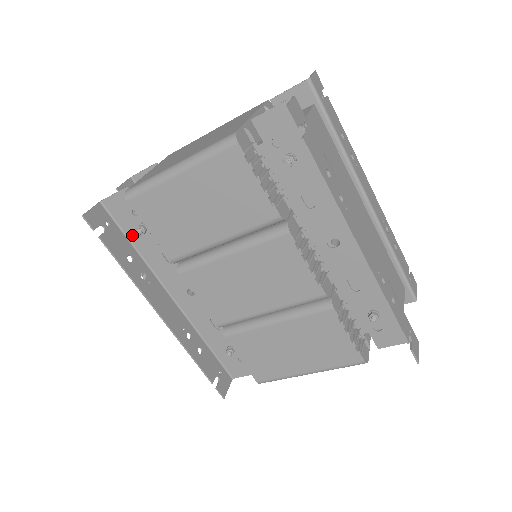
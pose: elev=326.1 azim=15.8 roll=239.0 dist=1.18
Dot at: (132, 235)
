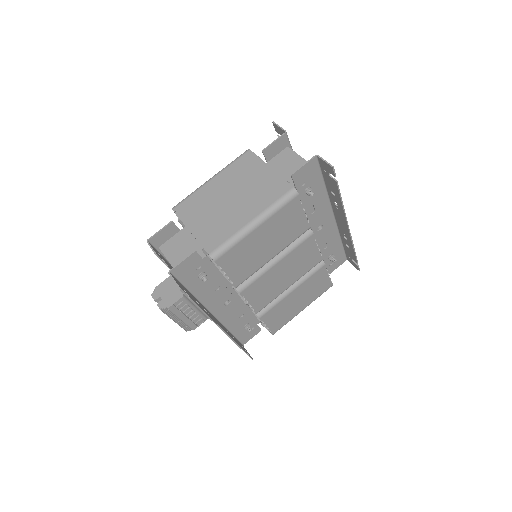
Dot at: (191, 285)
